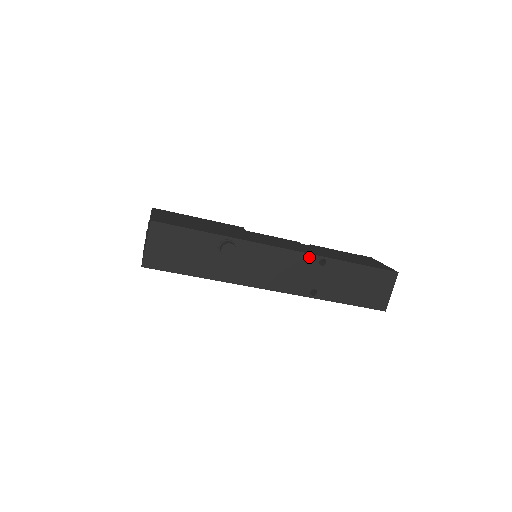
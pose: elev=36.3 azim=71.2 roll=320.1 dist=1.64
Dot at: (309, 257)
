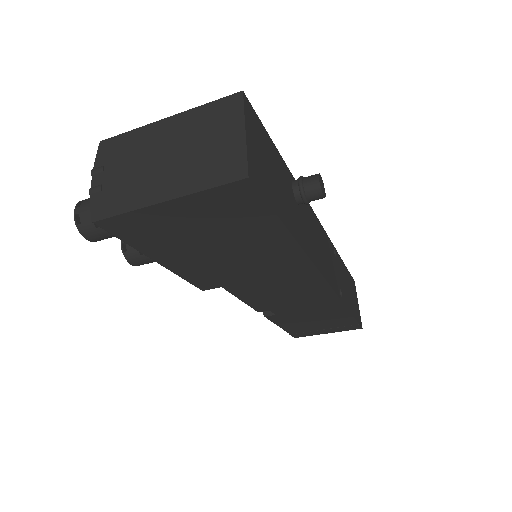
Dot at: (329, 241)
